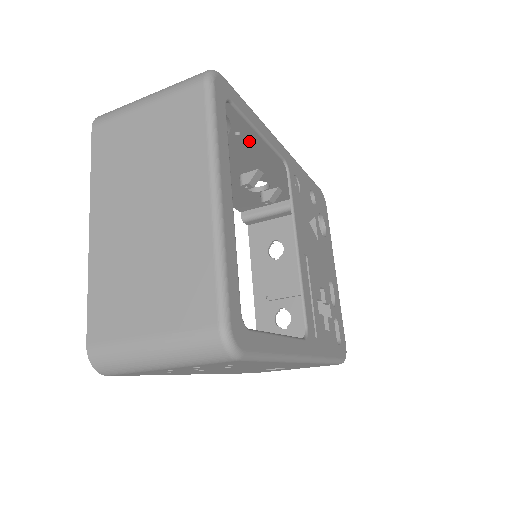
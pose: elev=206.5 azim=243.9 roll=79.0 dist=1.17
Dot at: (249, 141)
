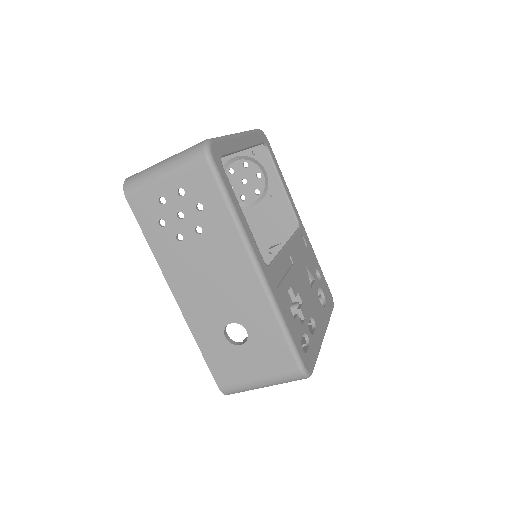
Dot at: (278, 205)
